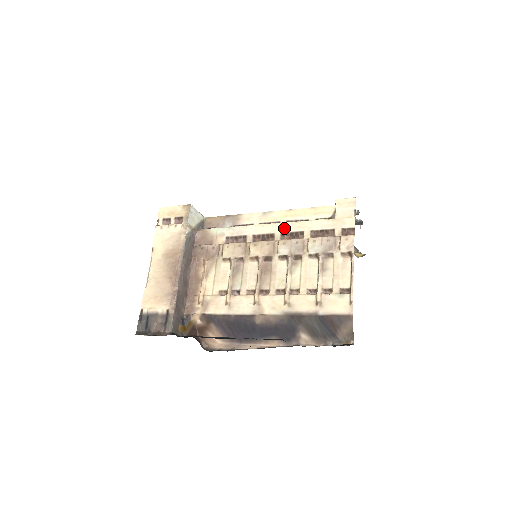
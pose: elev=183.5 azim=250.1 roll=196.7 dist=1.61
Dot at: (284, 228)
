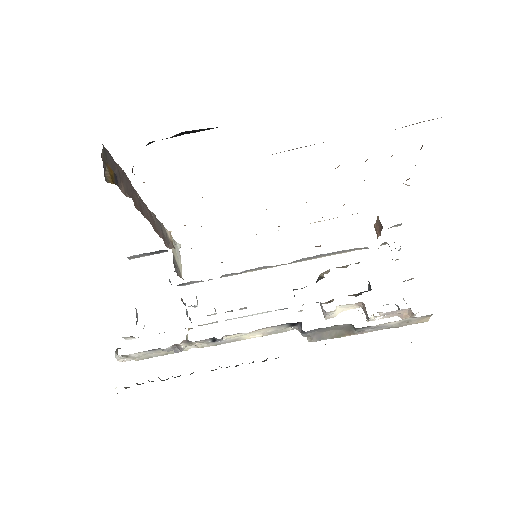
Dot at: occluded
